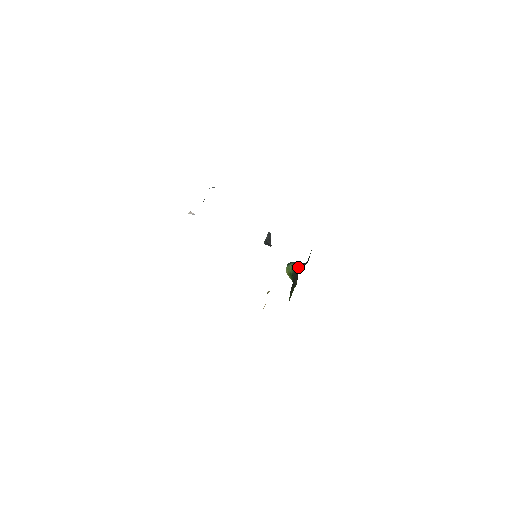
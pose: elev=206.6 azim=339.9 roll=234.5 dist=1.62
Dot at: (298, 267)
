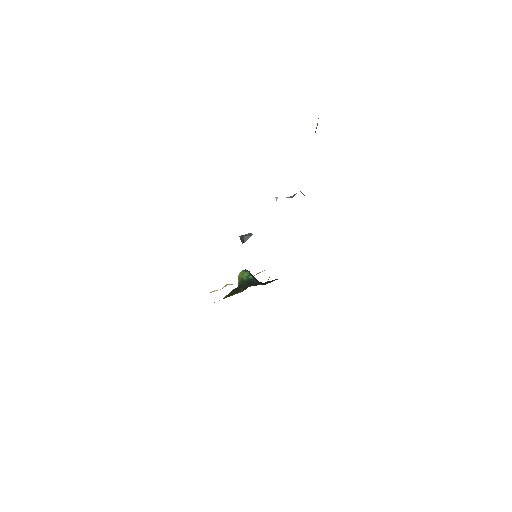
Dot at: (253, 280)
